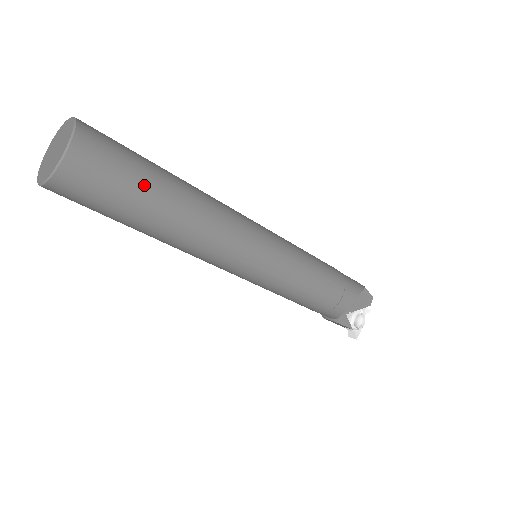
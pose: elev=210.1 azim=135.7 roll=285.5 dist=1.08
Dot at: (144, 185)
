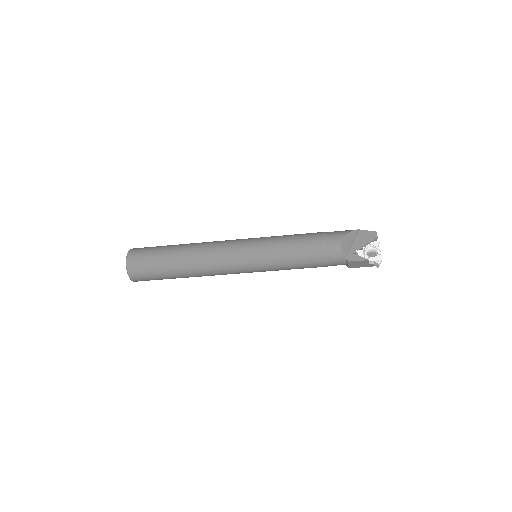
Dot at: (162, 253)
